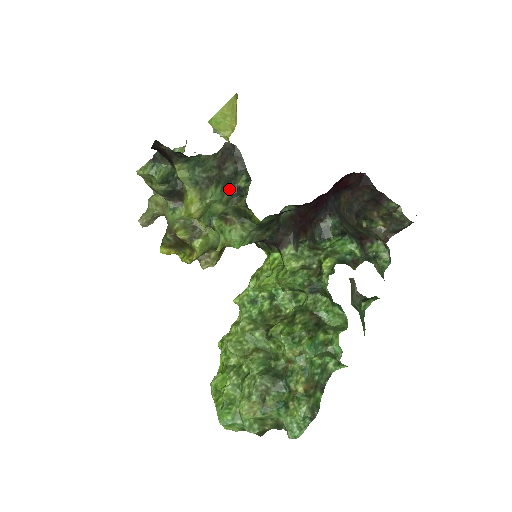
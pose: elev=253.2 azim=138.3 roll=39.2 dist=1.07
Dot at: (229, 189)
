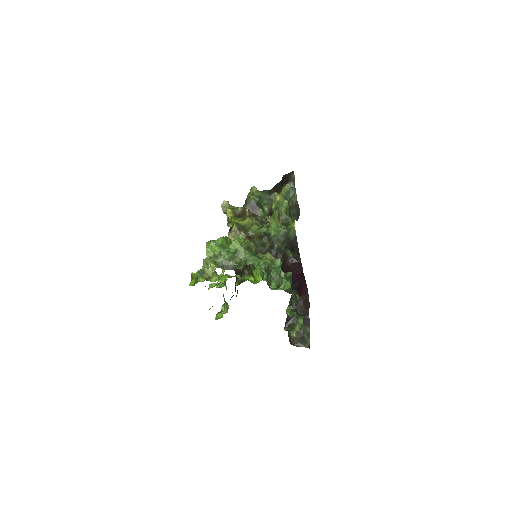
Dot at: (288, 214)
